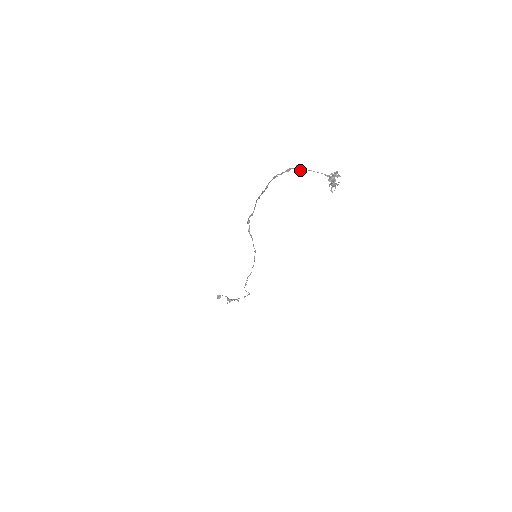
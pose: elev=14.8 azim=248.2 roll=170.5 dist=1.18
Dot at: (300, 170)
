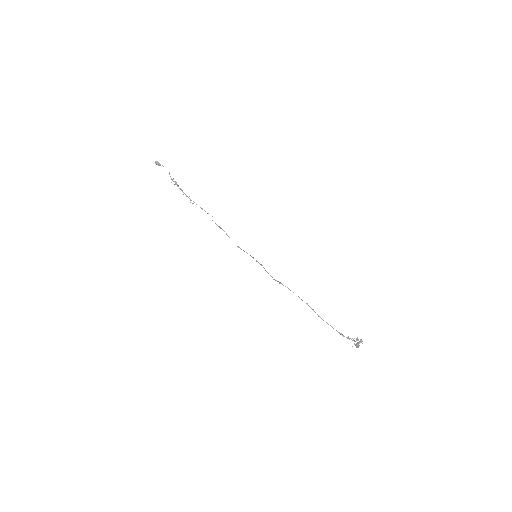
Dot at: (348, 338)
